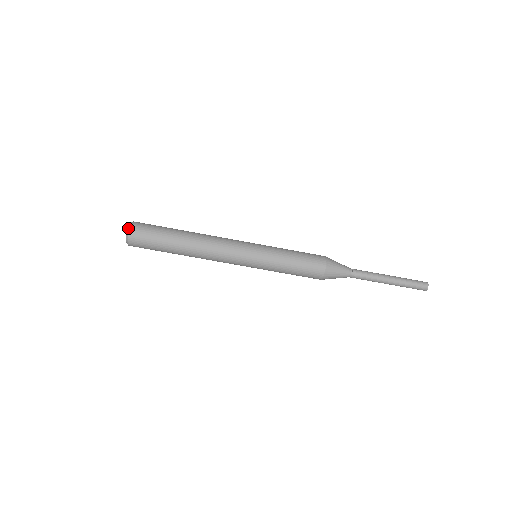
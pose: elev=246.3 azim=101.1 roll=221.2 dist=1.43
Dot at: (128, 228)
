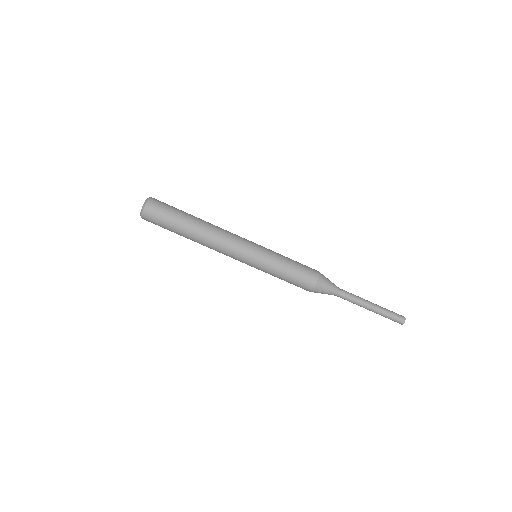
Dot at: (144, 204)
